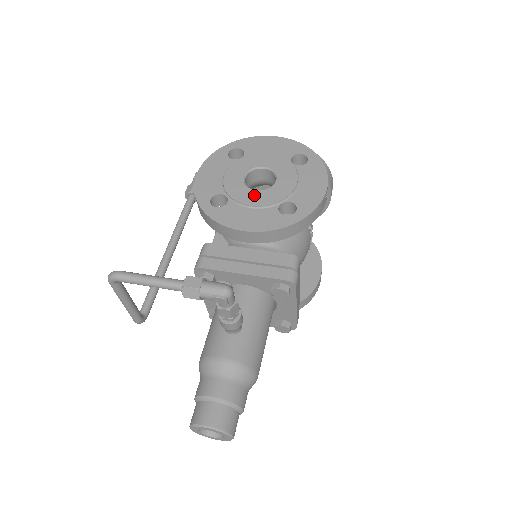
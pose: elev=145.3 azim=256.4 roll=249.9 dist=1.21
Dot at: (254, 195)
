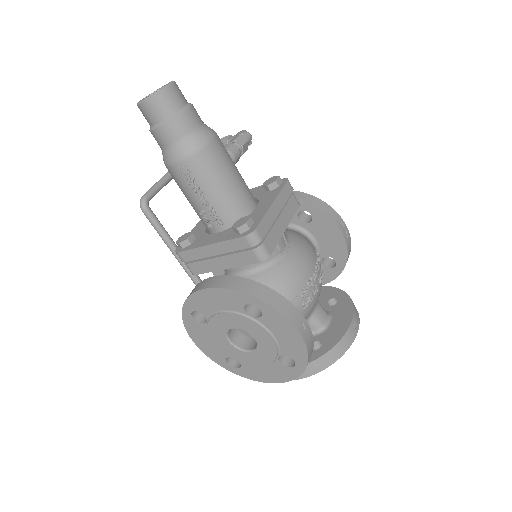
Dot at: occluded
